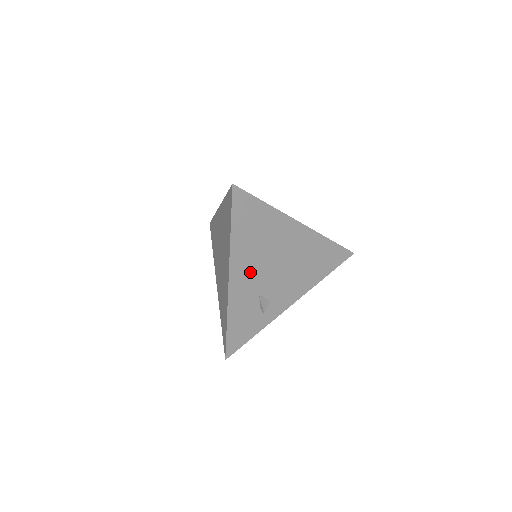
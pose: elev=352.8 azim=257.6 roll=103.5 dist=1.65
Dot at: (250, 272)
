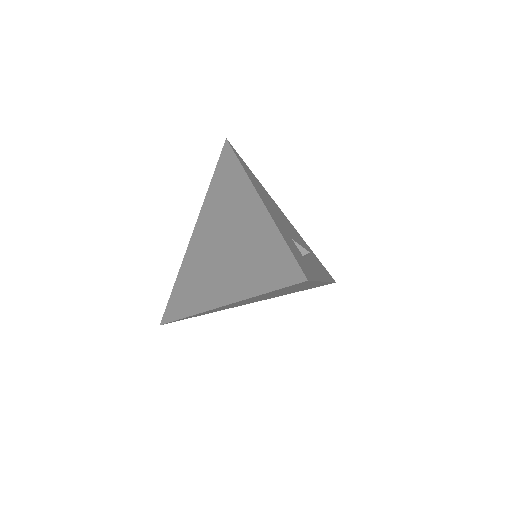
Dot at: occluded
